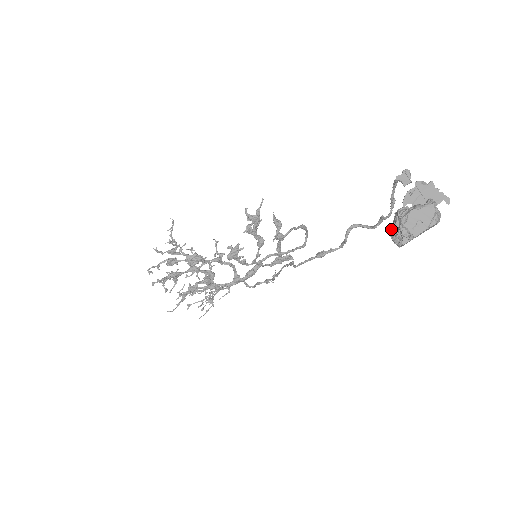
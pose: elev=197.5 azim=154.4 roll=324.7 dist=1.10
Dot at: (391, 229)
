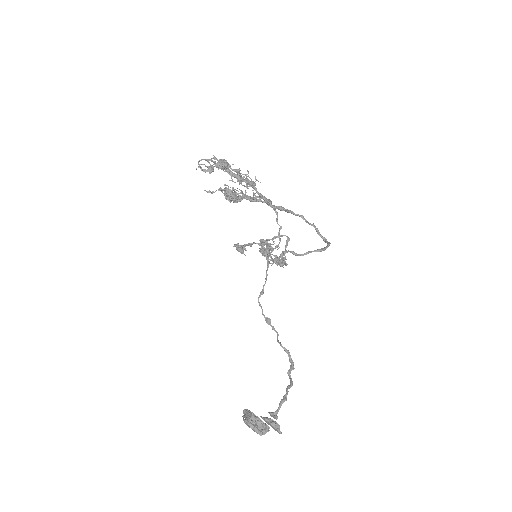
Dot at: (247, 410)
